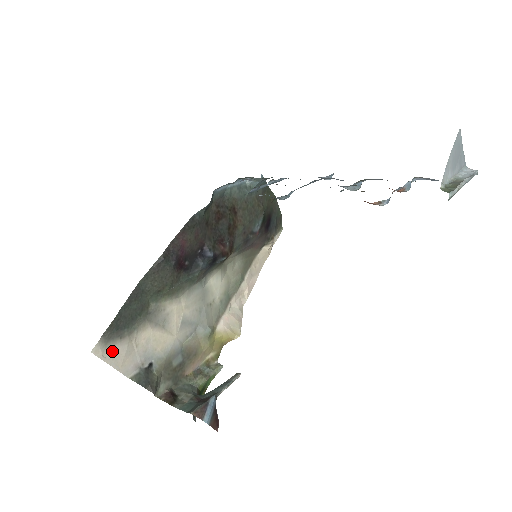
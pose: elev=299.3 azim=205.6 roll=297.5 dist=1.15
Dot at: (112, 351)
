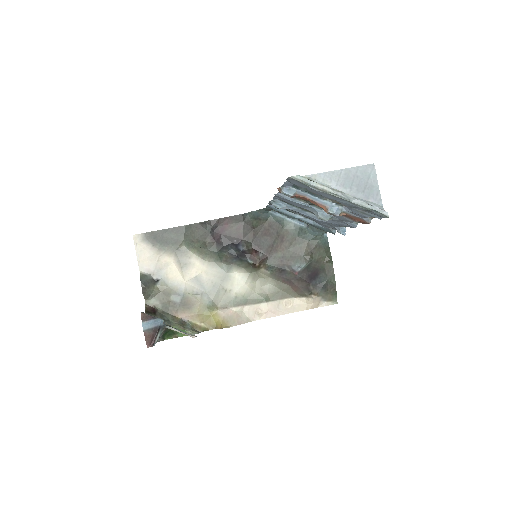
Dot at: (143, 247)
